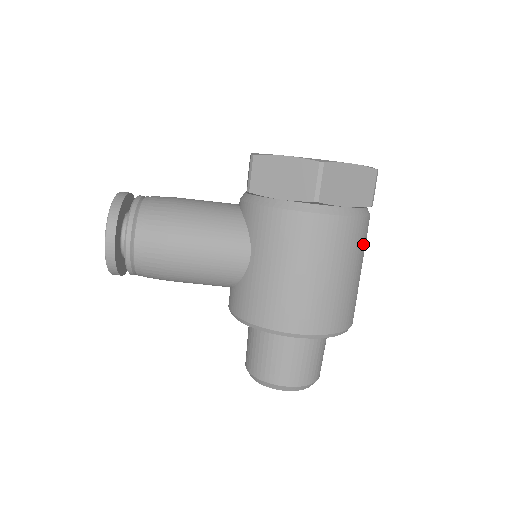
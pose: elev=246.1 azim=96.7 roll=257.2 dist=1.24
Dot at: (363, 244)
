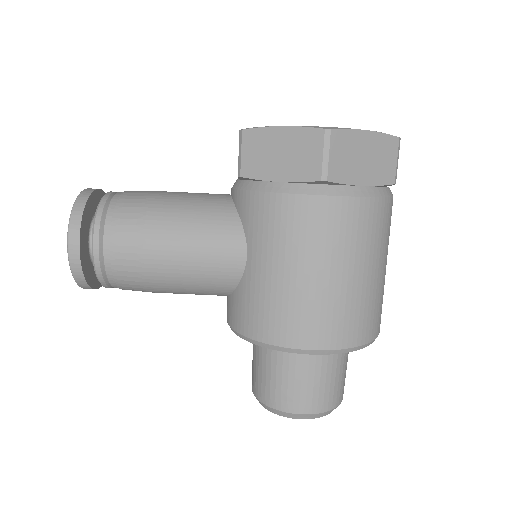
Dot at: (387, 232)
